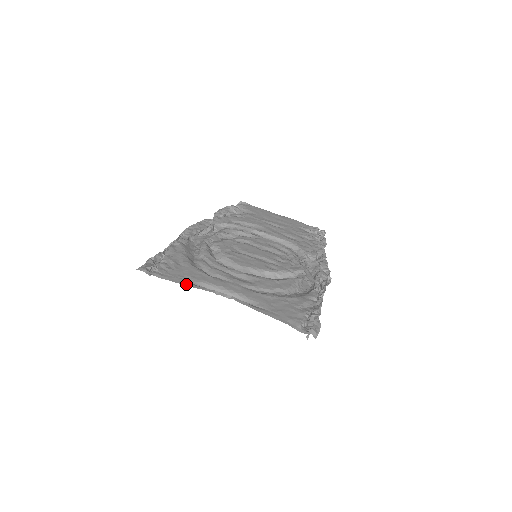
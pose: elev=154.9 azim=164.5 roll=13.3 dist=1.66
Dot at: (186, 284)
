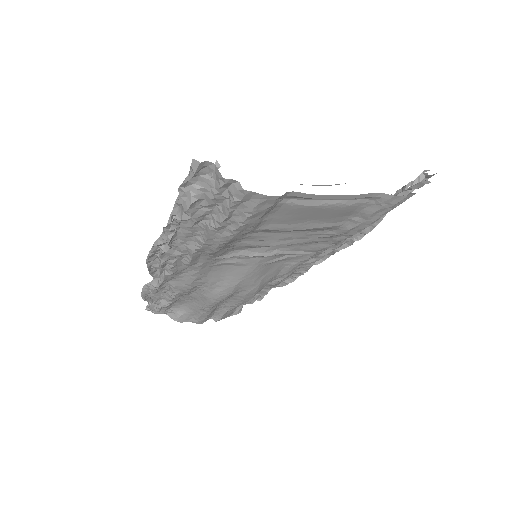
Dot at: occluded
